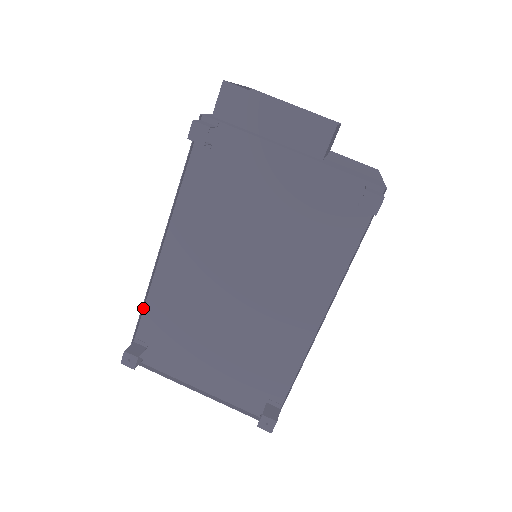
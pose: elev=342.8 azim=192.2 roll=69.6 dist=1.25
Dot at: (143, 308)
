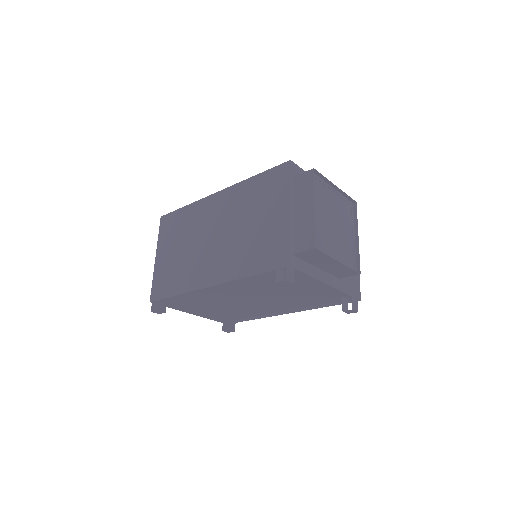
Dot at: (177, 292)
